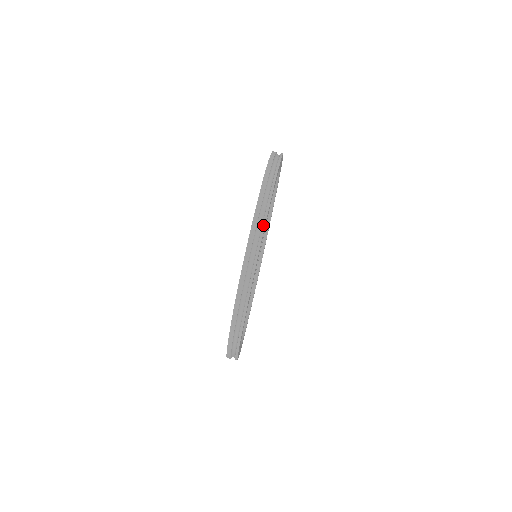
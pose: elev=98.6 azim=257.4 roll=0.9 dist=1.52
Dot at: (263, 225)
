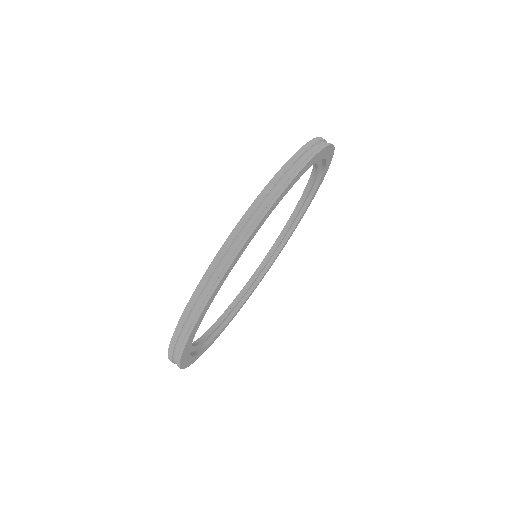
Dot at: (196, 317)
